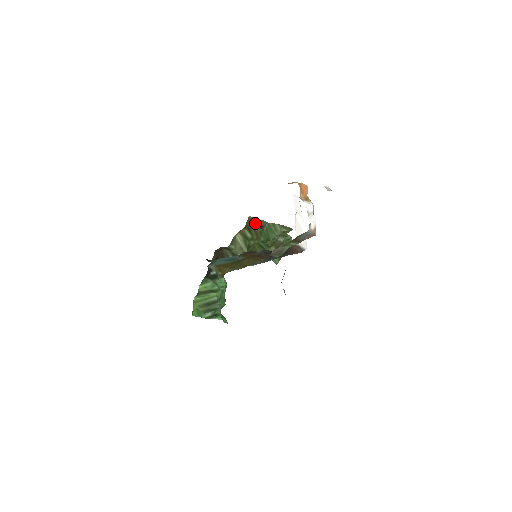
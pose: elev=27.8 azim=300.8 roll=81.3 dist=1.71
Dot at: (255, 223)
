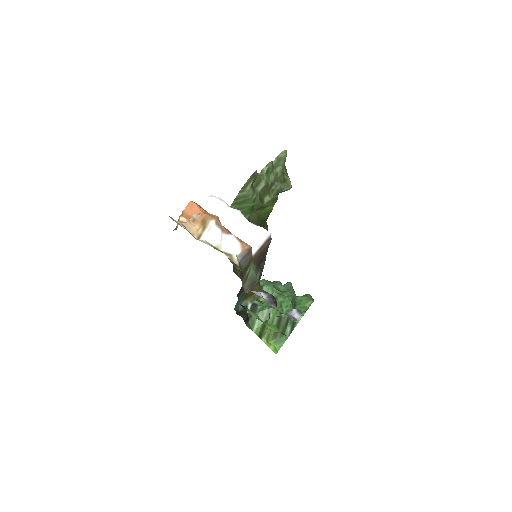
Dot at: occluded
